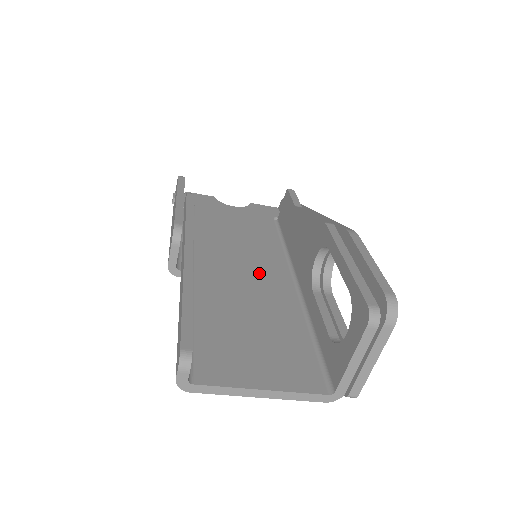
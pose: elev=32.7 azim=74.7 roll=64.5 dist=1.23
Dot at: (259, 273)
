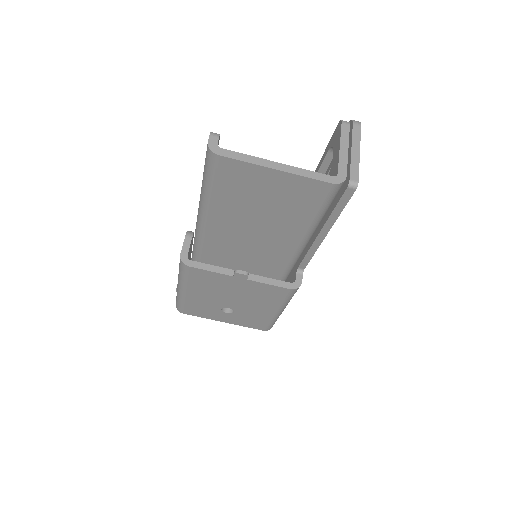
Dot at: occluded
